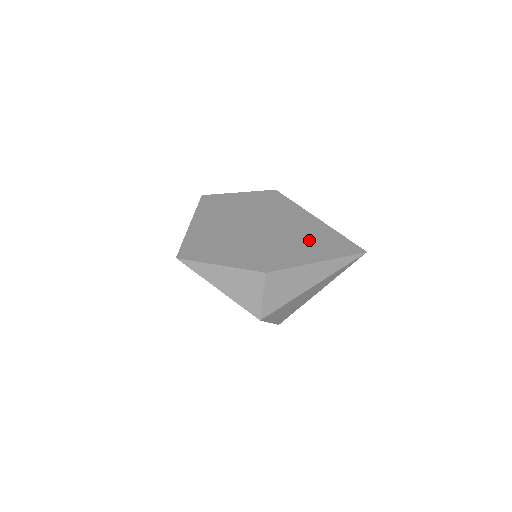
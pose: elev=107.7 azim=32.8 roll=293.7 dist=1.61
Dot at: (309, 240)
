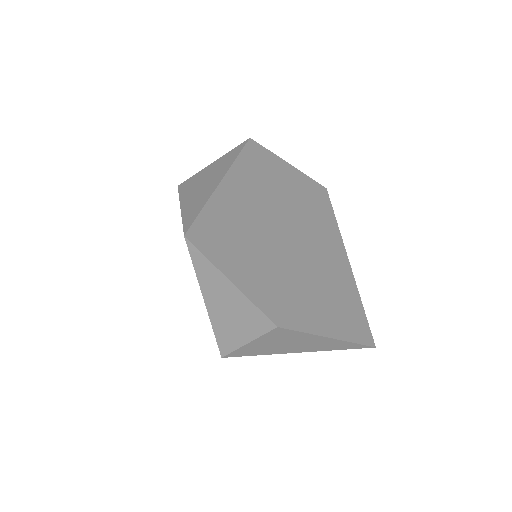
Dot at: (334, 296)
